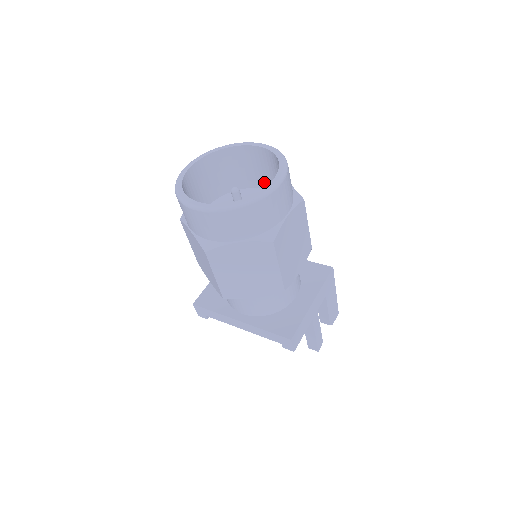
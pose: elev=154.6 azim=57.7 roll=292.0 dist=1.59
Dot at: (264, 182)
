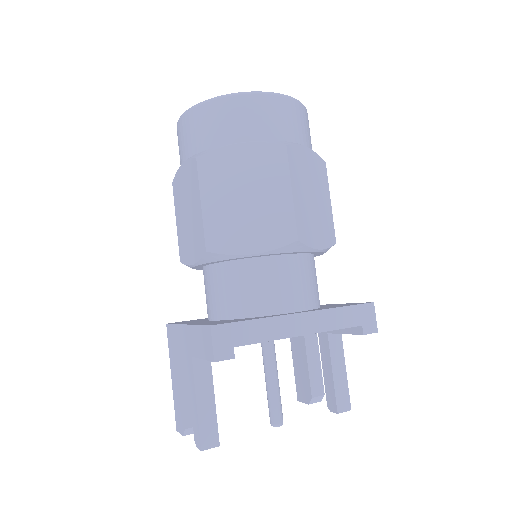
Dot at: occluded
